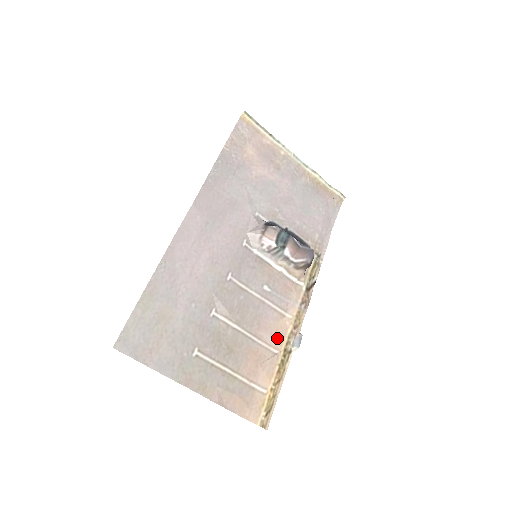
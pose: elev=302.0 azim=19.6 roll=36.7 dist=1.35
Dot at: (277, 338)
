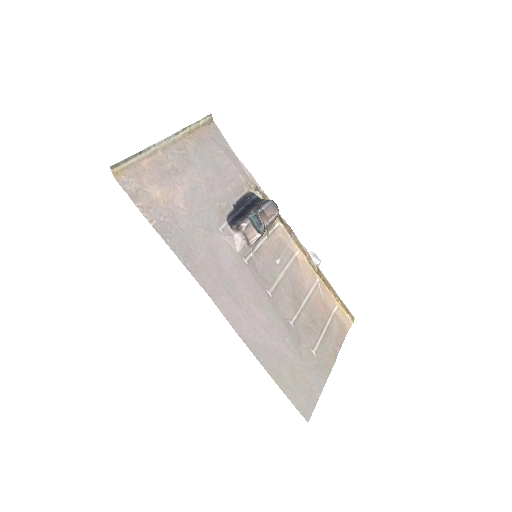
Dot at: (309, 275)
